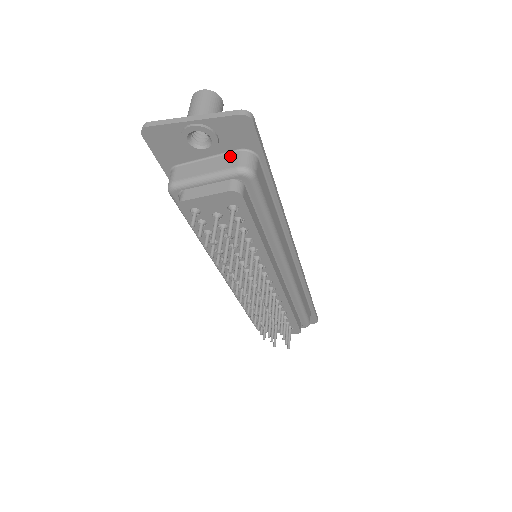
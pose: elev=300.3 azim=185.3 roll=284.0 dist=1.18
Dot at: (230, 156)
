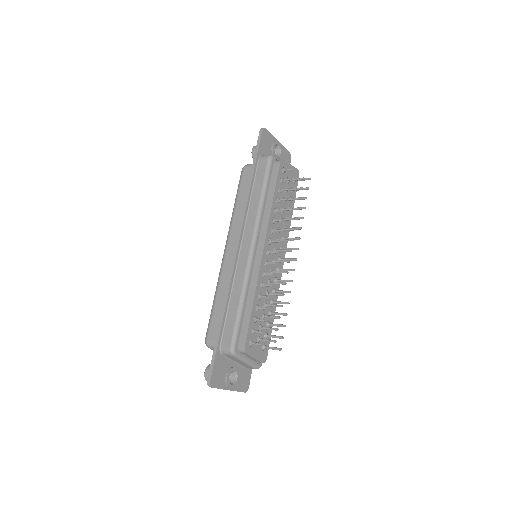
Dot at: occluded
